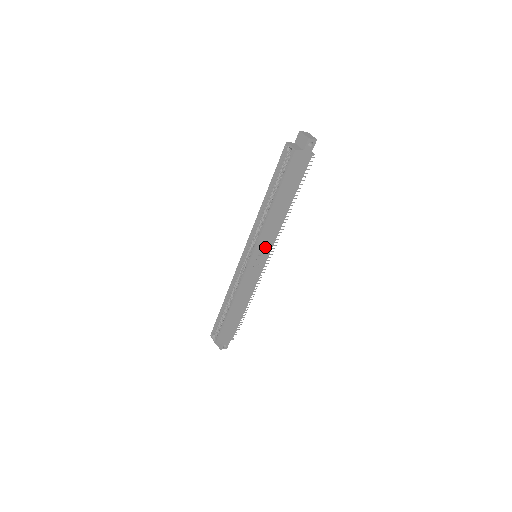
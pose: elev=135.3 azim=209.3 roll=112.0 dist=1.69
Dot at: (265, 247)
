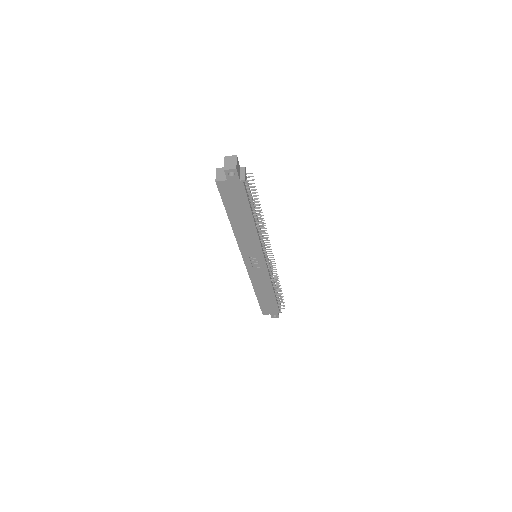
Dot at: (253, 253)
